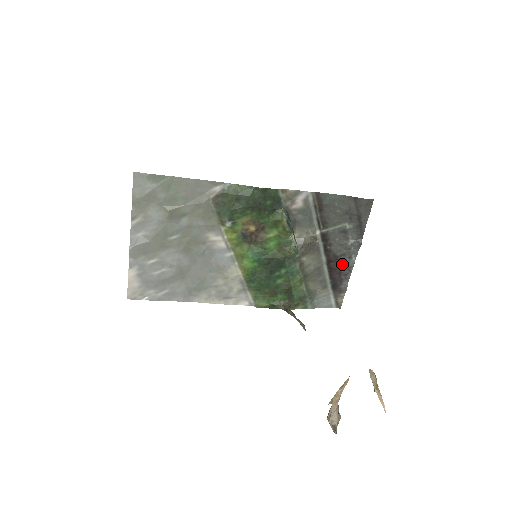
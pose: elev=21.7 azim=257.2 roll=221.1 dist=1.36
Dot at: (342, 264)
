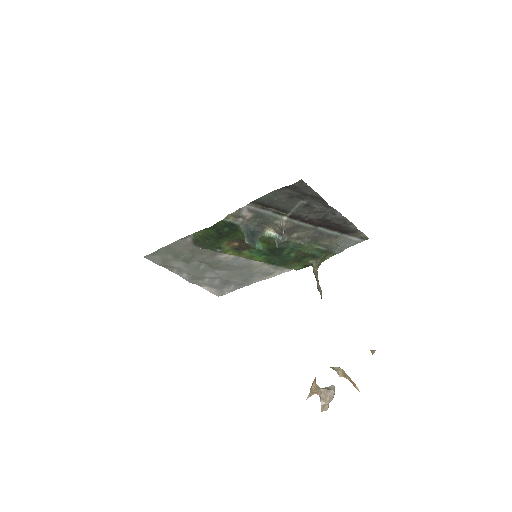
Dot at: (332, 220)
